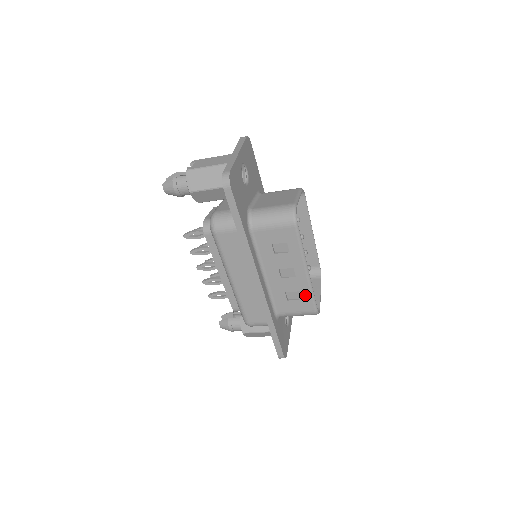
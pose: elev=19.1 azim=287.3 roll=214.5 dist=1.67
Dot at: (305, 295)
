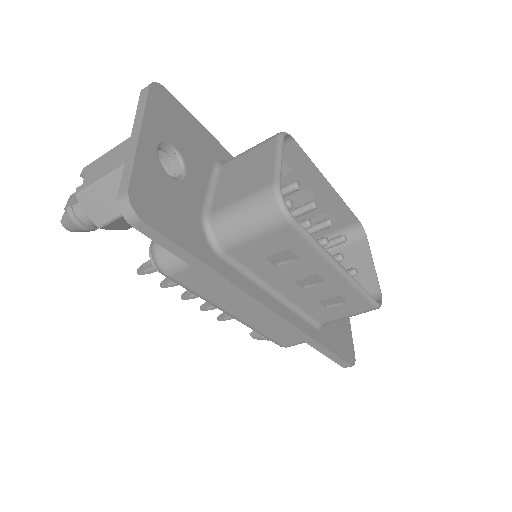
Dot at: (351, 296)
